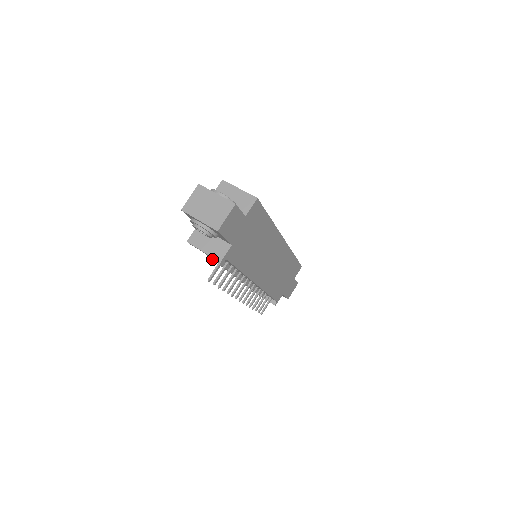
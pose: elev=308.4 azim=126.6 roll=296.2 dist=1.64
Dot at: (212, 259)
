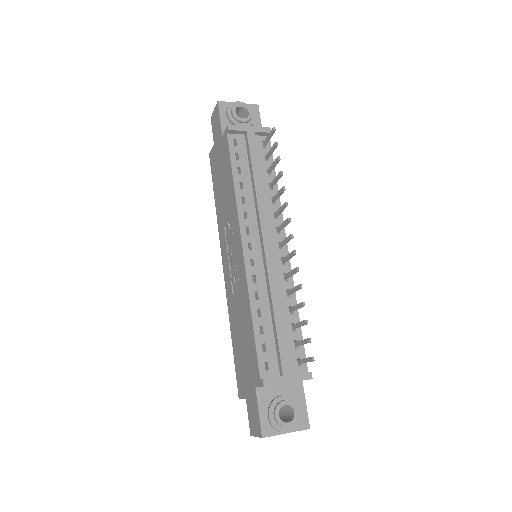
Dot at: (250, 156)
